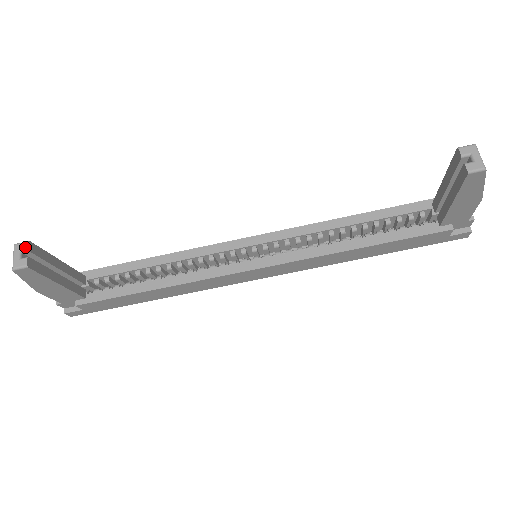
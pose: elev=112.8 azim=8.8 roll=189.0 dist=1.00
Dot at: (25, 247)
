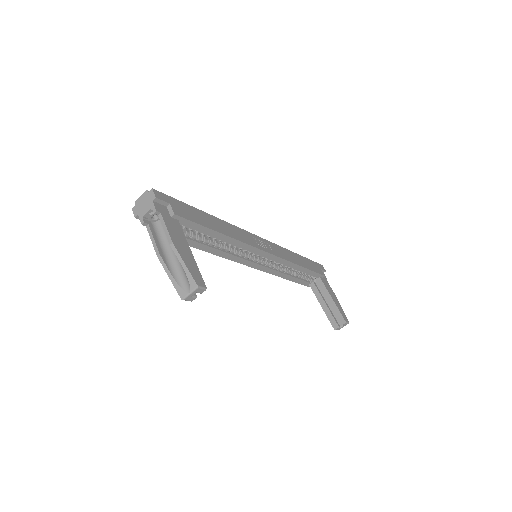
Dot at: (202, 292)
